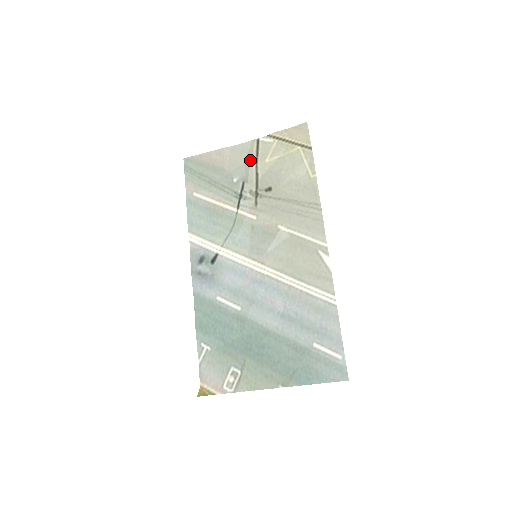
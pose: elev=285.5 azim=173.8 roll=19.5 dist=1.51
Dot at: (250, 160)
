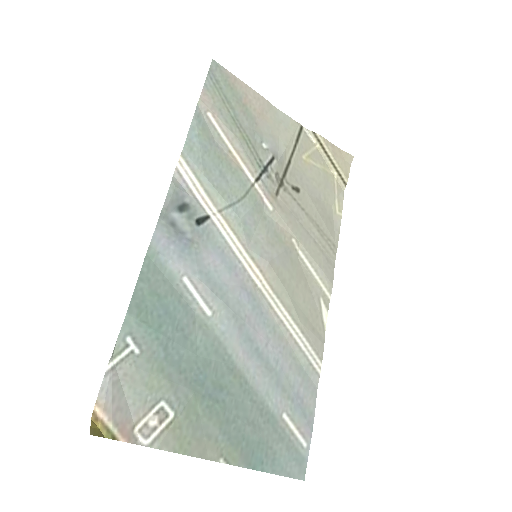
Dot at: (289, 140)
